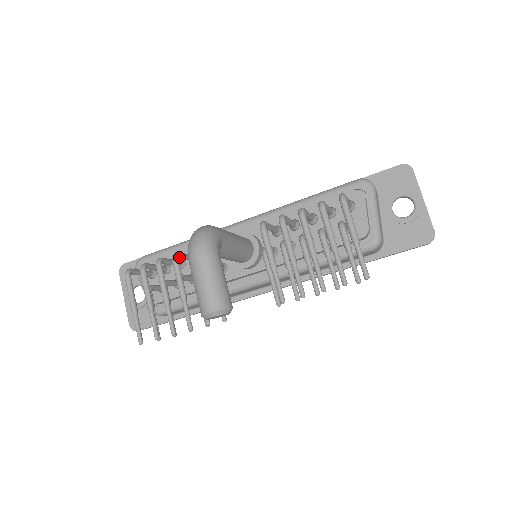
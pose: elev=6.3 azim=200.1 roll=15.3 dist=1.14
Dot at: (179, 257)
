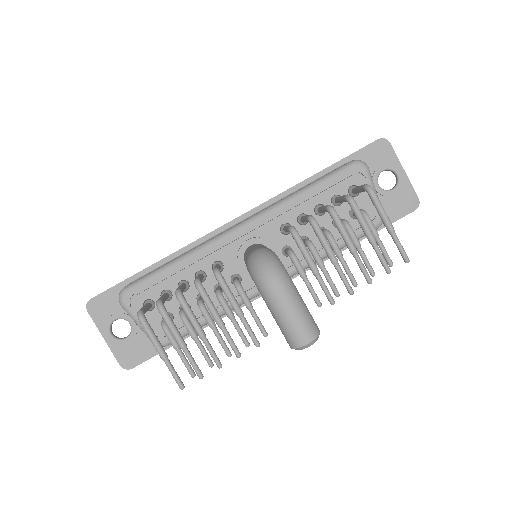
Dot at: (200, 283)
